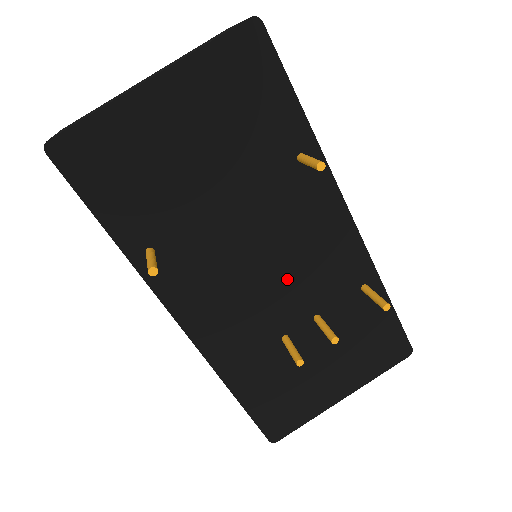
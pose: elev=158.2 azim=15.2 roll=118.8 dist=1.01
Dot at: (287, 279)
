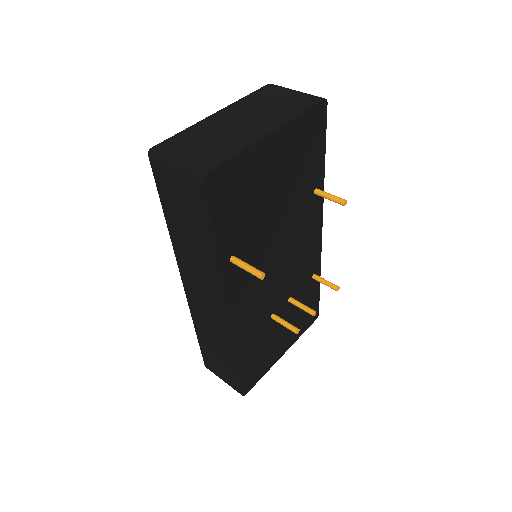
Dot at: (286, 273)
